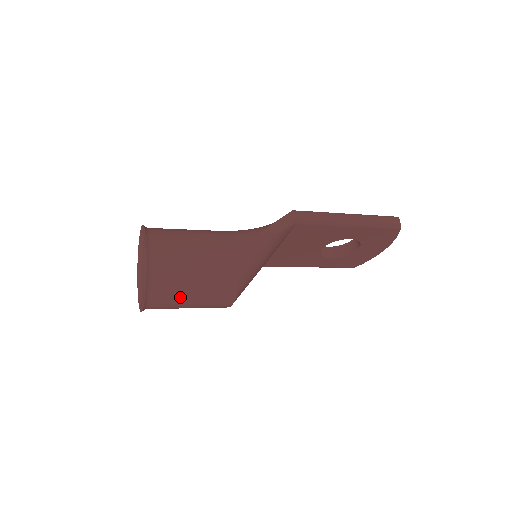
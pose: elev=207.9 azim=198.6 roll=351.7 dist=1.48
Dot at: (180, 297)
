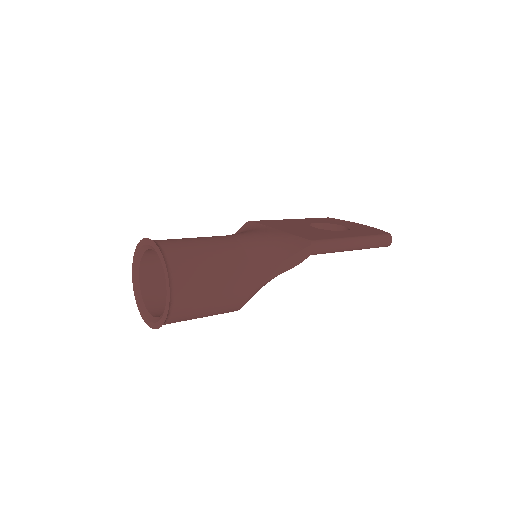
Dot at: occluded
